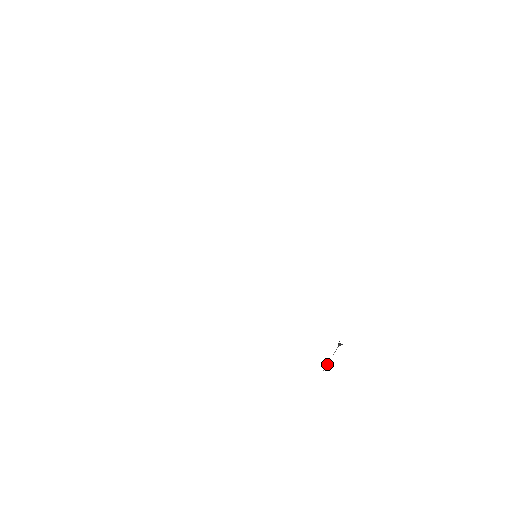
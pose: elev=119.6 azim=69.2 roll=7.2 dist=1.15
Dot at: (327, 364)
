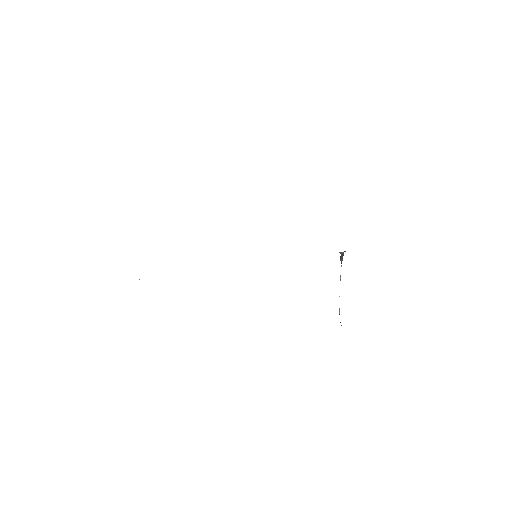
Dot at: (339, 310)
